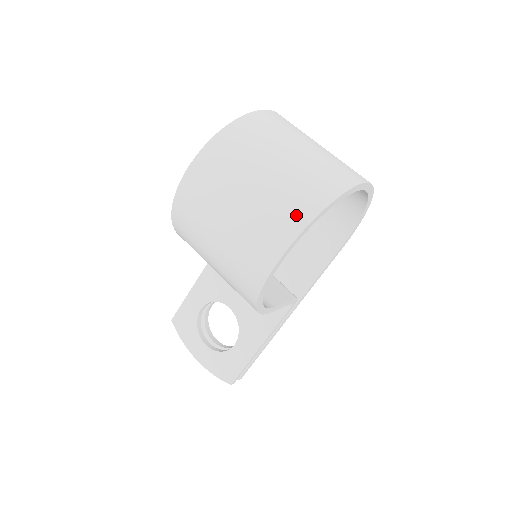
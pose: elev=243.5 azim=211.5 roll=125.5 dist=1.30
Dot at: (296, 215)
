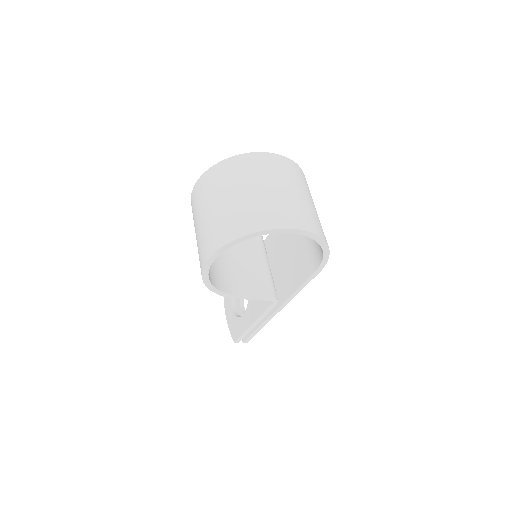
Dot at: (223, 236)
